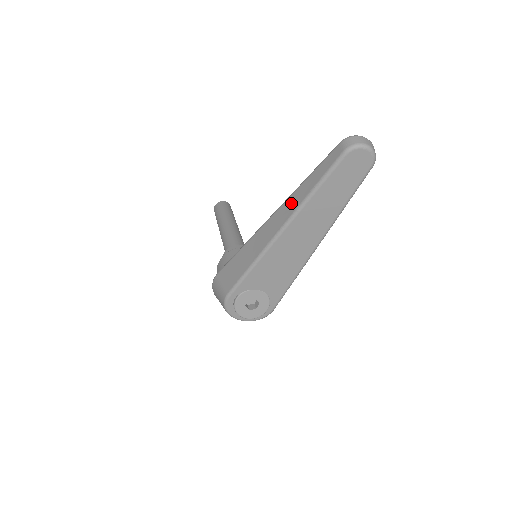
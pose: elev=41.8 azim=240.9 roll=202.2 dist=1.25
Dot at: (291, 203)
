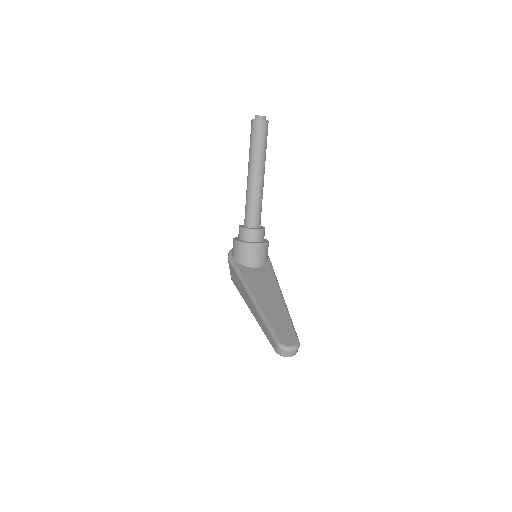
Dot at: (257, 315)
